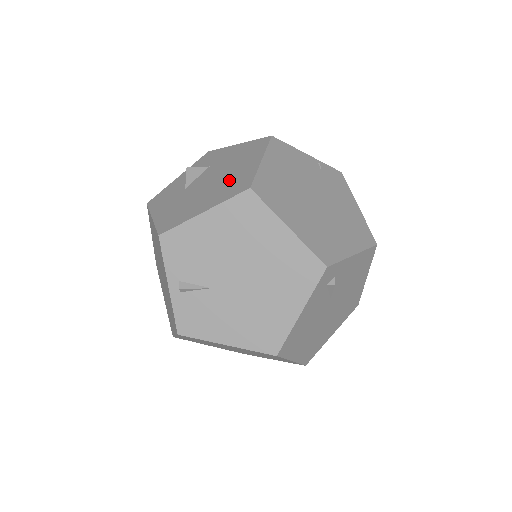
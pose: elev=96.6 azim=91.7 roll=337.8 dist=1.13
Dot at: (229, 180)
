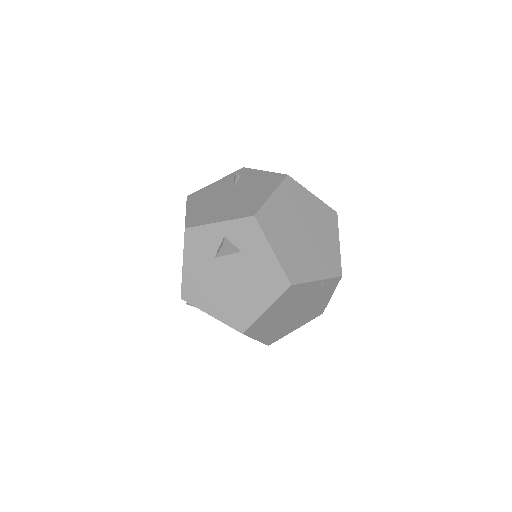
Dot at: (239, 302)
